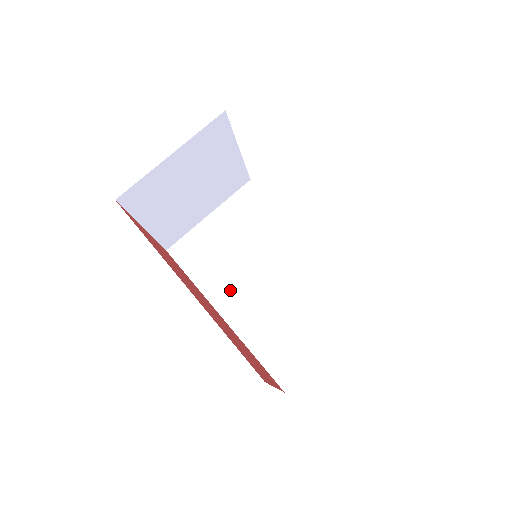
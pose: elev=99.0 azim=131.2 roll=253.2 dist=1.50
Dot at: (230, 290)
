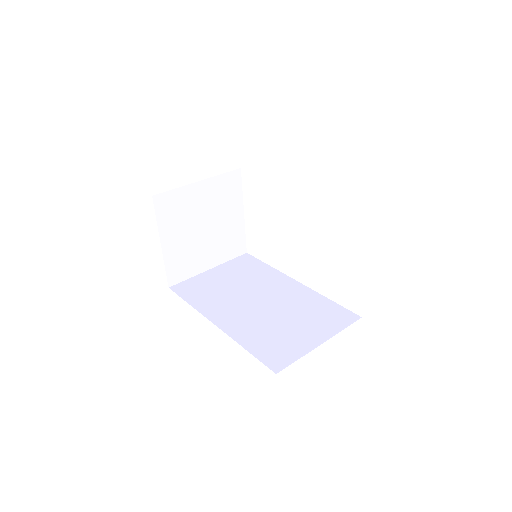
Dot at: (225, 309)
